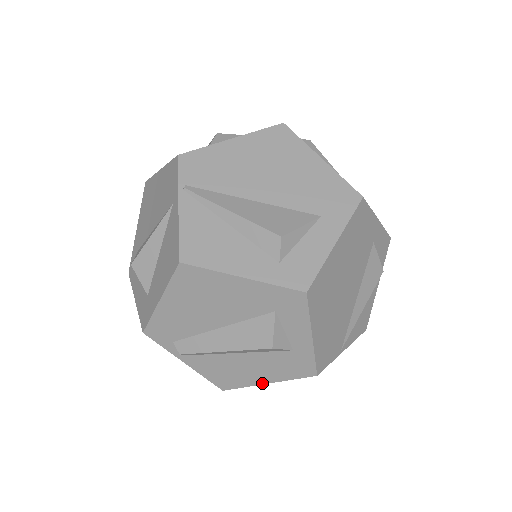
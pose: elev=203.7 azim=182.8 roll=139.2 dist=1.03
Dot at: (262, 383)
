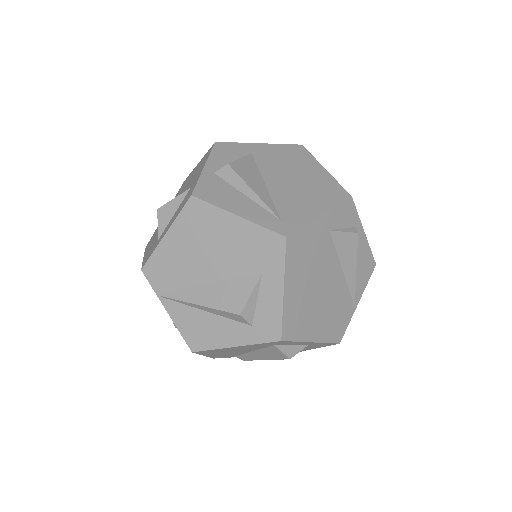
Dot at: (310, 349)
